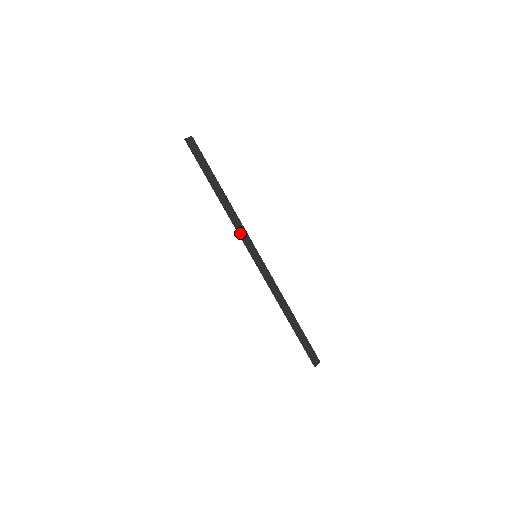
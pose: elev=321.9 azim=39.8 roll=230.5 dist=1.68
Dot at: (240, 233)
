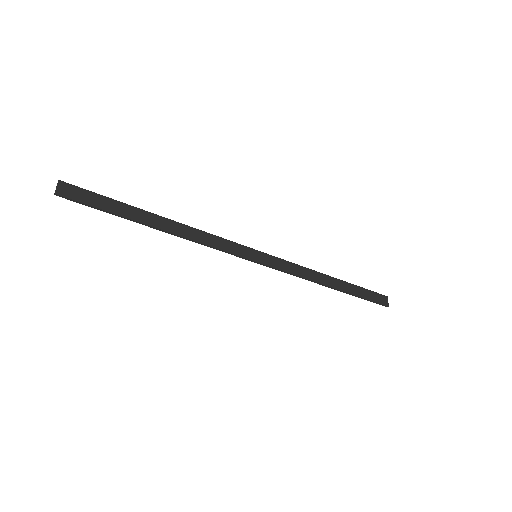
Dot at: (220, 248)
